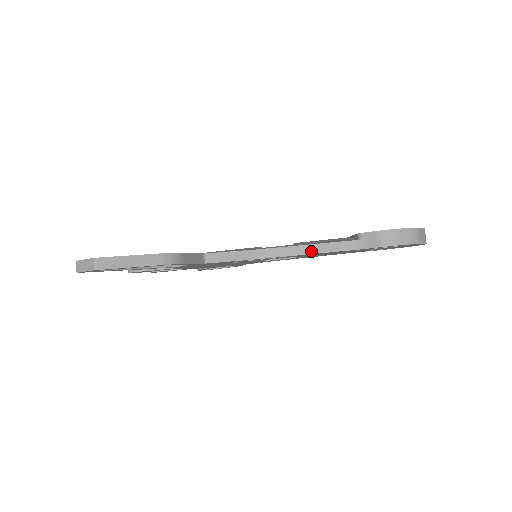
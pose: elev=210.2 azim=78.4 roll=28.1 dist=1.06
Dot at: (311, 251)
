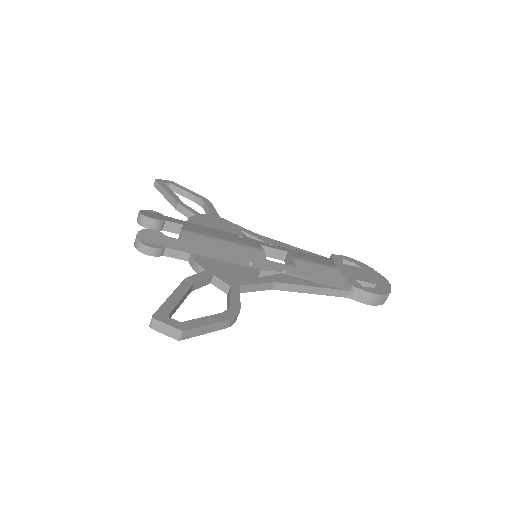
Dot at: (316, 292)
